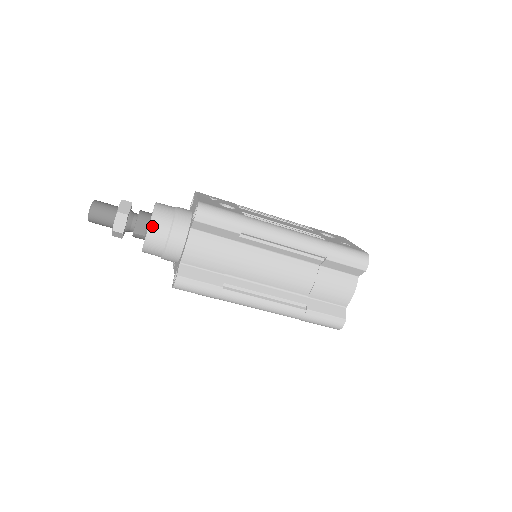
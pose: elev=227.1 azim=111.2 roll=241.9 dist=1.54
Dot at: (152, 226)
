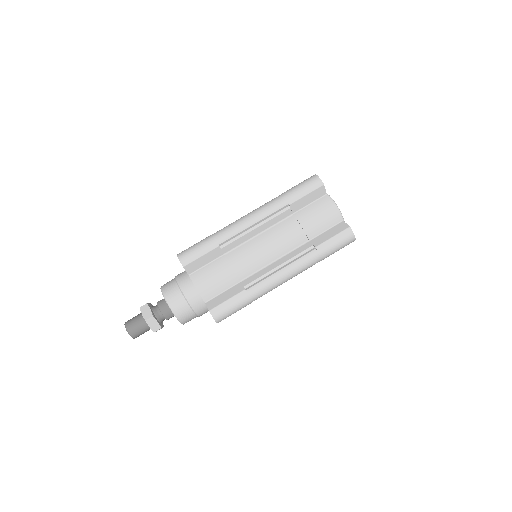
Dot at: occluded
